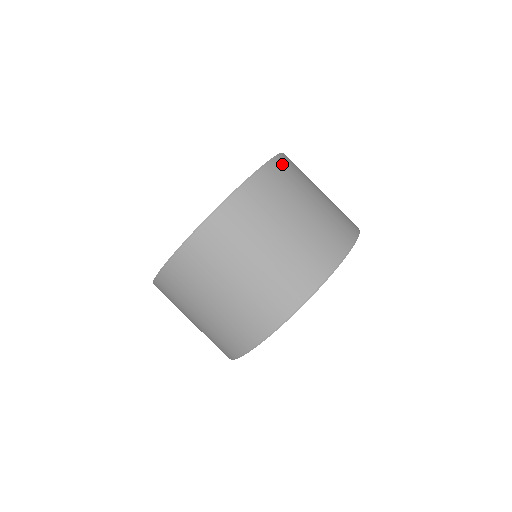
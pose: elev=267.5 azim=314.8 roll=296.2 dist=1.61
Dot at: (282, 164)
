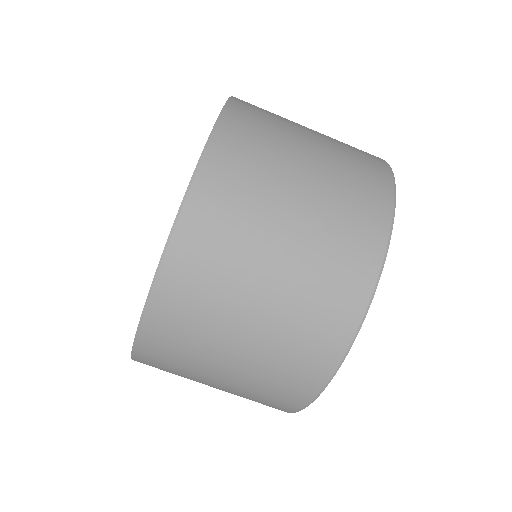
Dot at: occluded
